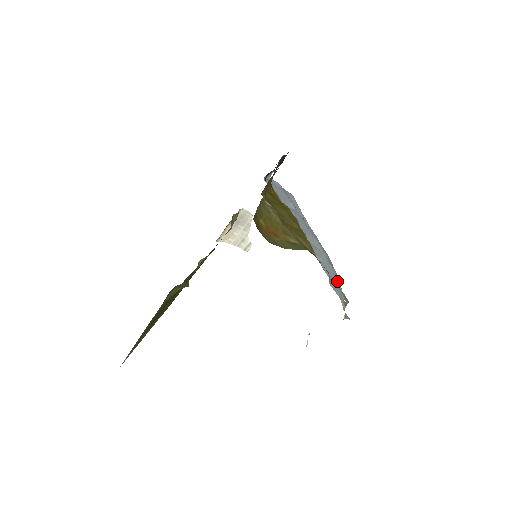
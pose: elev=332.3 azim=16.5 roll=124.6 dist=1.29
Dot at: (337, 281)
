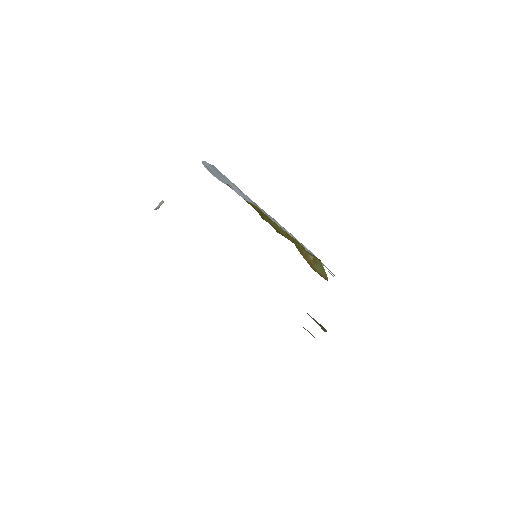
Dot at: occluded
